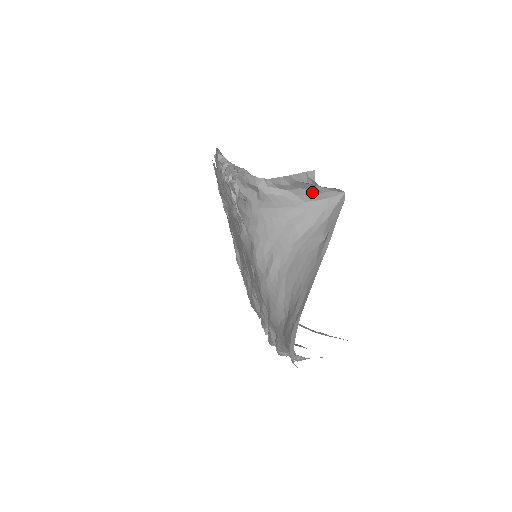
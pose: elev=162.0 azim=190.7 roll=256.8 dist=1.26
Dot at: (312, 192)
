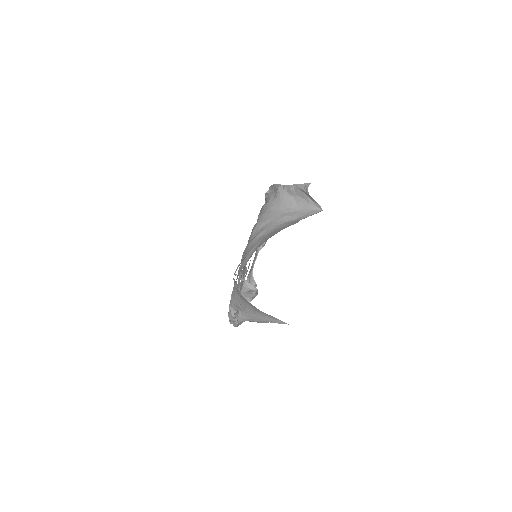
Dot at: (305, 202)
